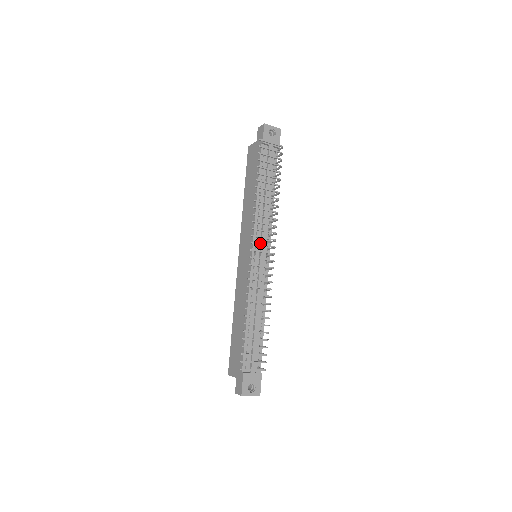
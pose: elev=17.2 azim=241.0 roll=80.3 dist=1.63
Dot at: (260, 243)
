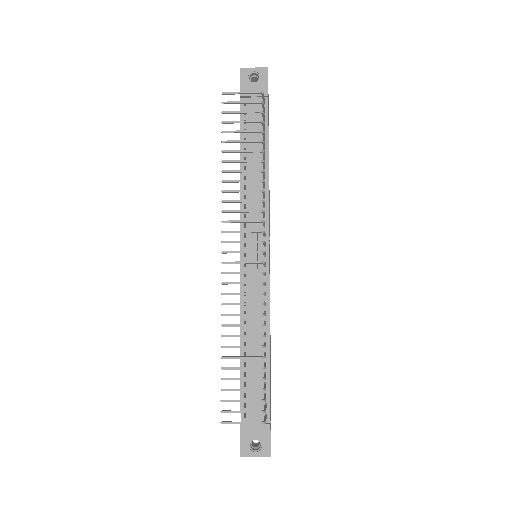
Dot at: (251, 238)
